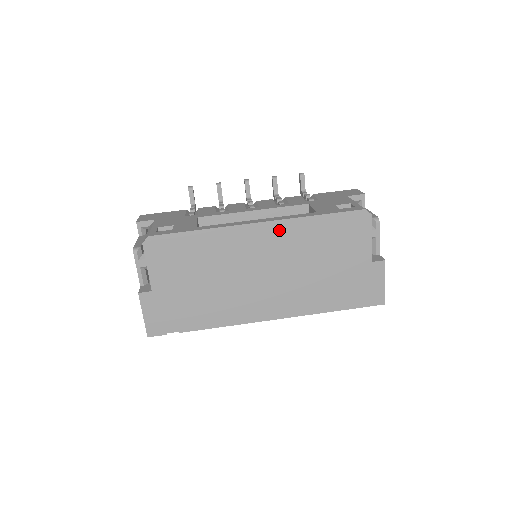
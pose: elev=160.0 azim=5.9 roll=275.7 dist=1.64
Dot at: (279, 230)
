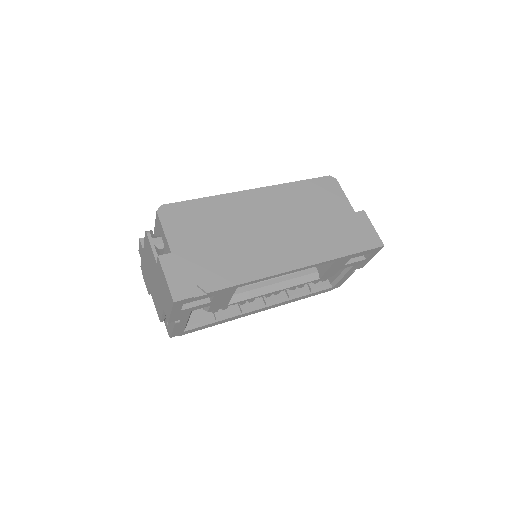
Dot at: (271, 193)
